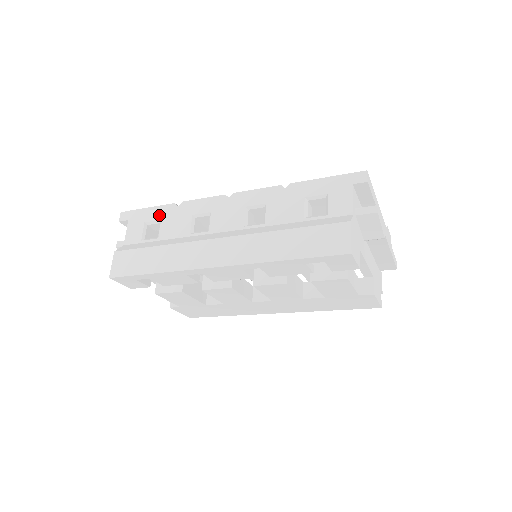
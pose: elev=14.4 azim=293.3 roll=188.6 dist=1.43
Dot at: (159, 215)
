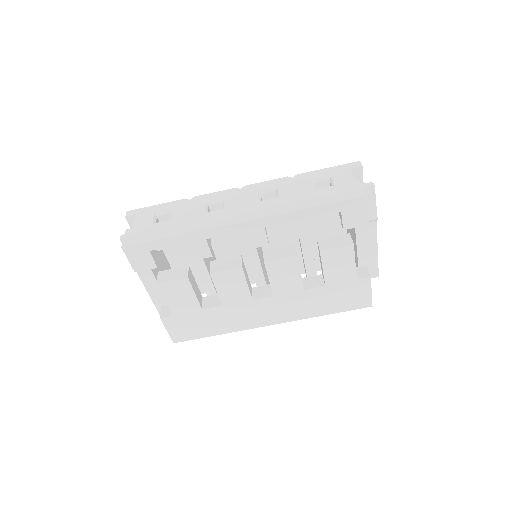
Dot at: (170, 207)
